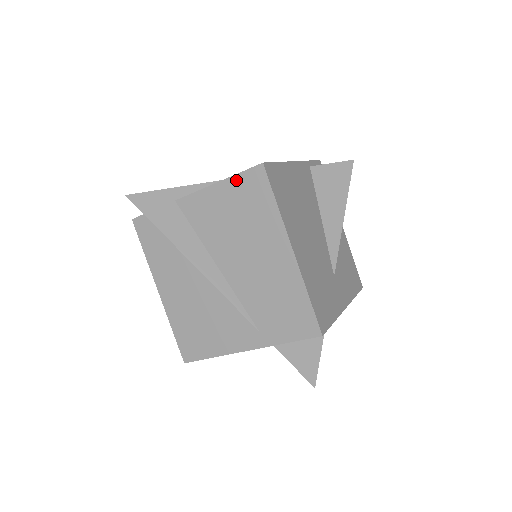
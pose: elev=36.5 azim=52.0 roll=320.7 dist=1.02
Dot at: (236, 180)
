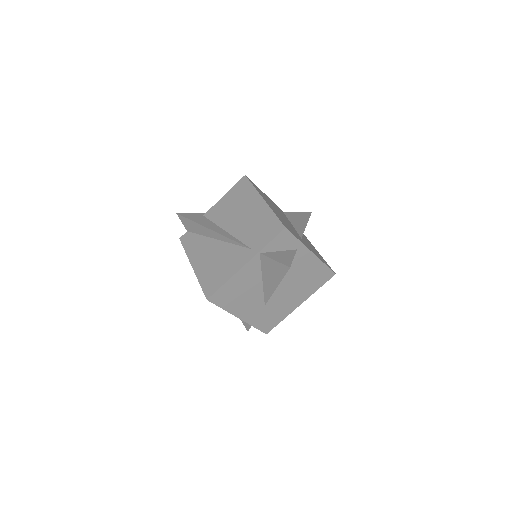
Dot at: (233, 189)
